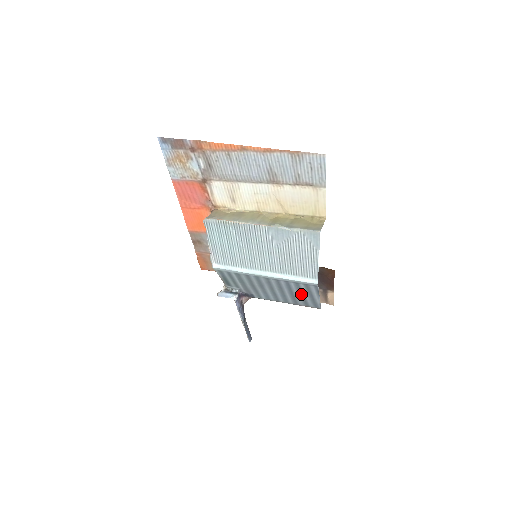
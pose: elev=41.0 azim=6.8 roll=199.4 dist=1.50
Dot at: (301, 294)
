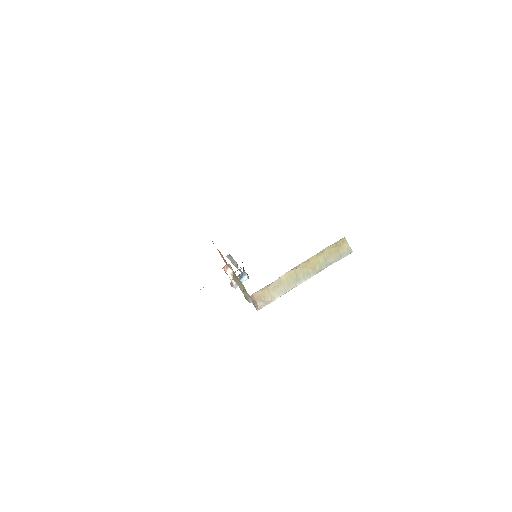
Dot at: occluded
